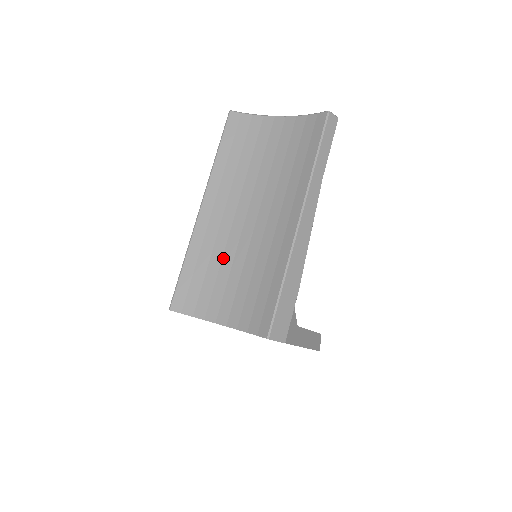
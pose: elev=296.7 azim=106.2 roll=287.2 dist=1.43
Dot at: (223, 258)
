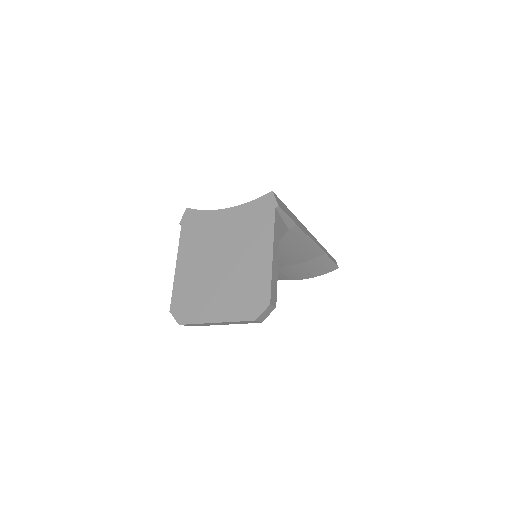
Dot at: occluded
